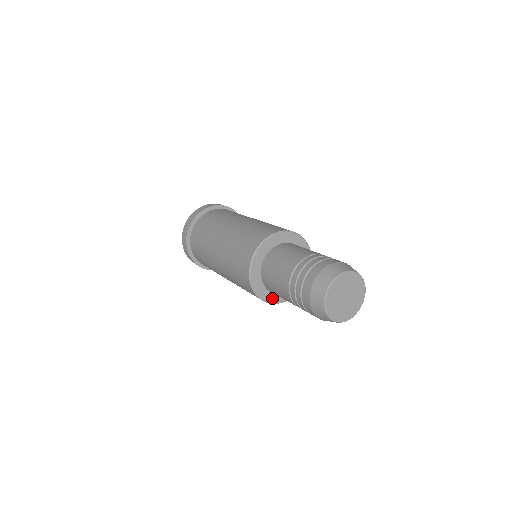
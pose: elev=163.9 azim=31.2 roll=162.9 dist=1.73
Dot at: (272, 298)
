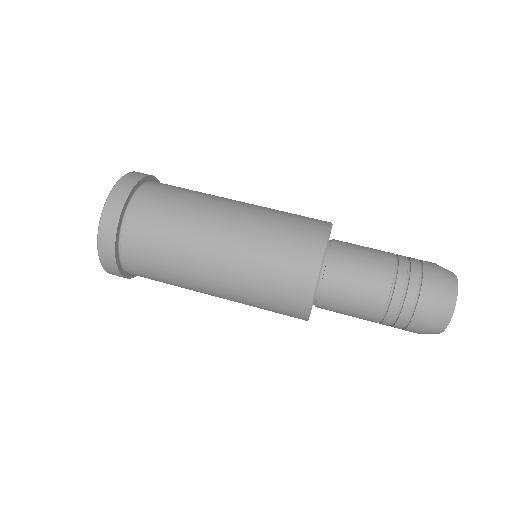
Dot at: occluded
